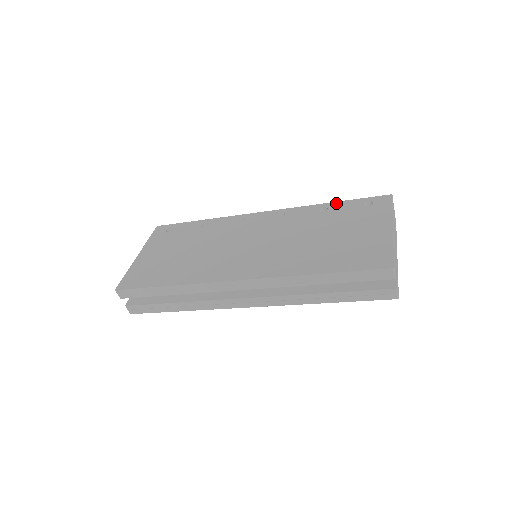
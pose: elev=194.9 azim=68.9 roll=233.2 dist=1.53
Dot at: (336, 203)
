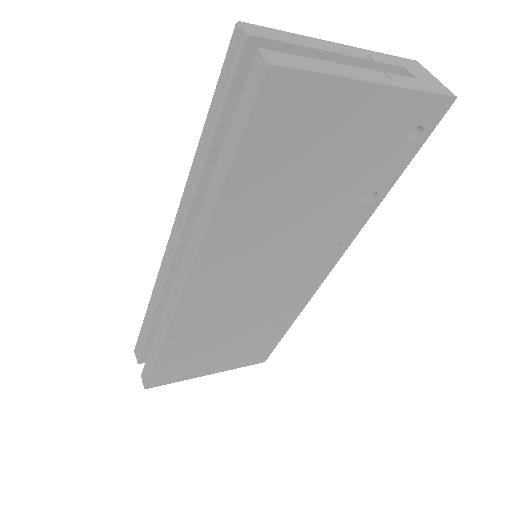
Dot at: occluded
